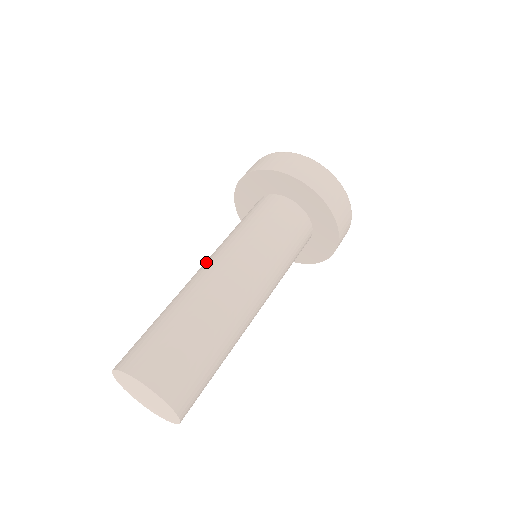
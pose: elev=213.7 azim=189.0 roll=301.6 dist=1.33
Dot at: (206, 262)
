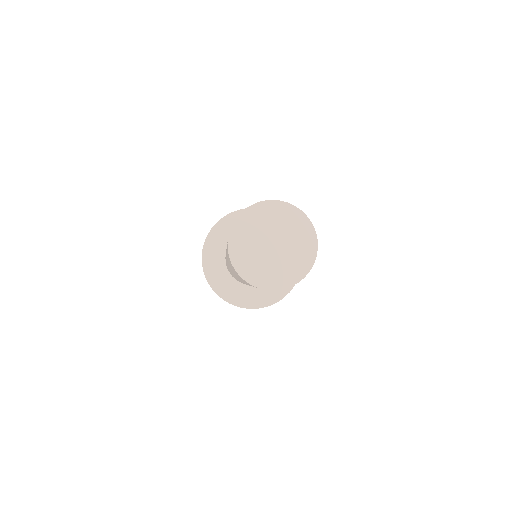
Dot at: occluded
